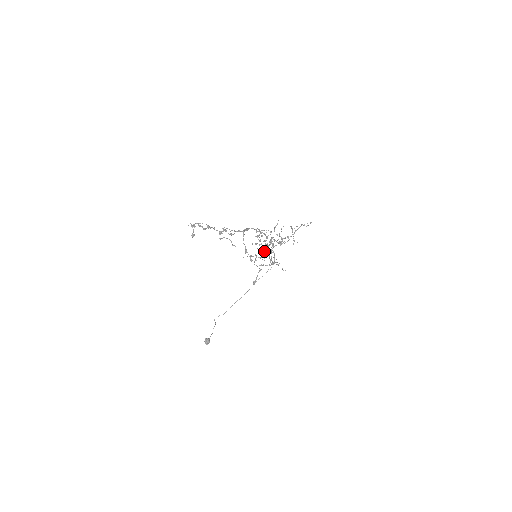
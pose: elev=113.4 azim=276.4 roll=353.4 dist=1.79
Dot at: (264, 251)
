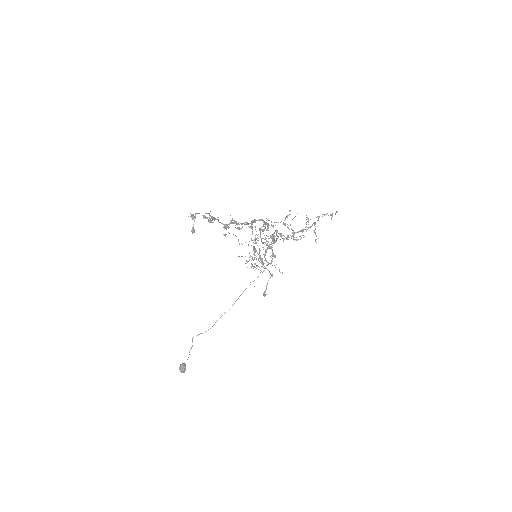
Dot at: occluded
